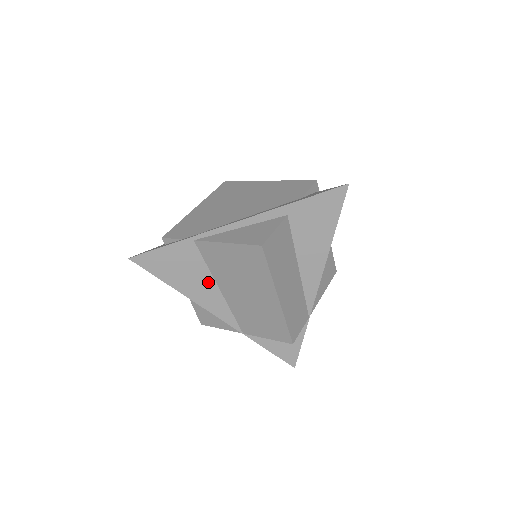
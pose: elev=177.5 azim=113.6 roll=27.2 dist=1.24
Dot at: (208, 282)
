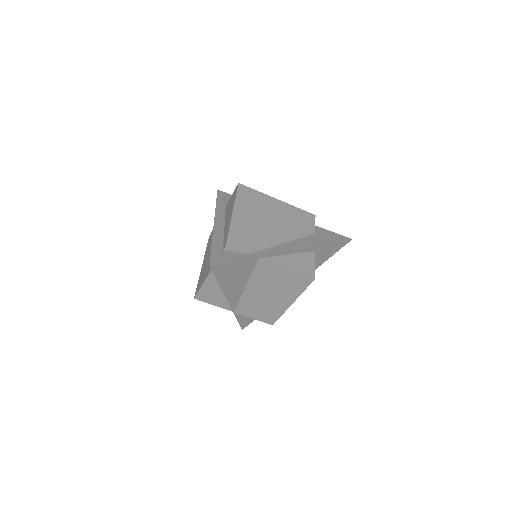
Dot at: (243, 283)
